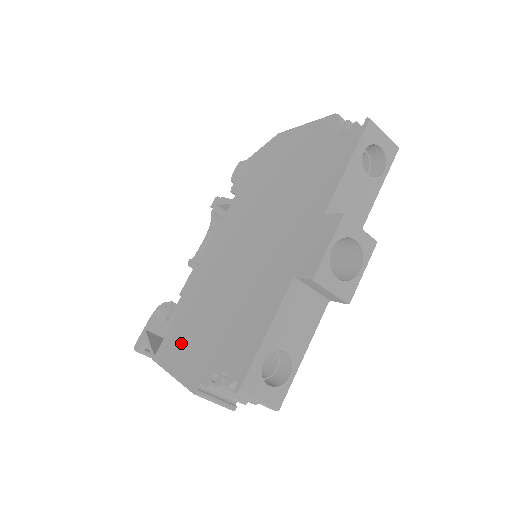
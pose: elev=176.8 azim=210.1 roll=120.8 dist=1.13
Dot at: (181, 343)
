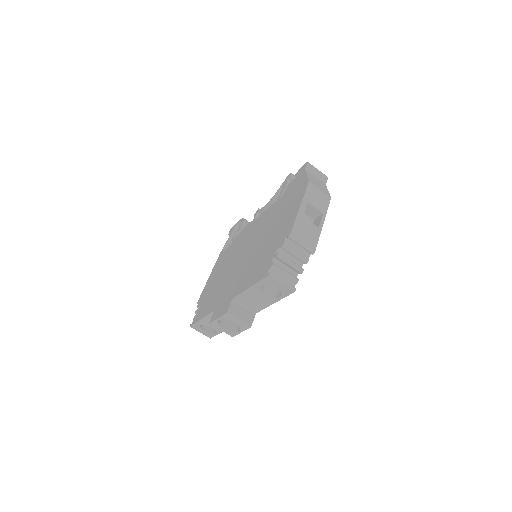
Dot at: (218, 266)
